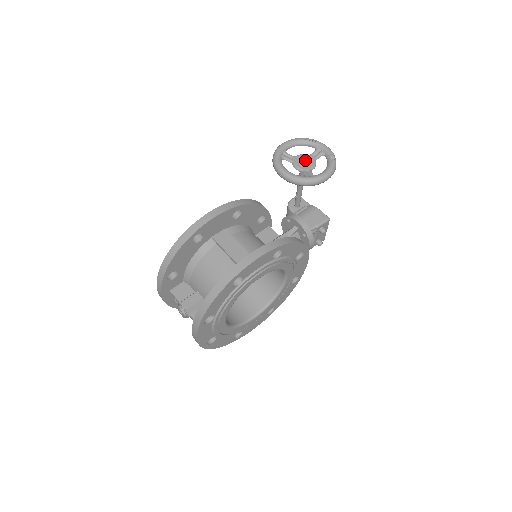
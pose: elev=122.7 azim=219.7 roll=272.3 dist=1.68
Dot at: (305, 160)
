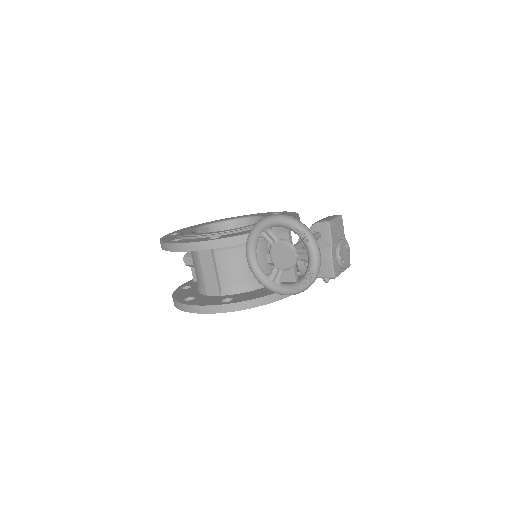
Dot at: (284, 254)
